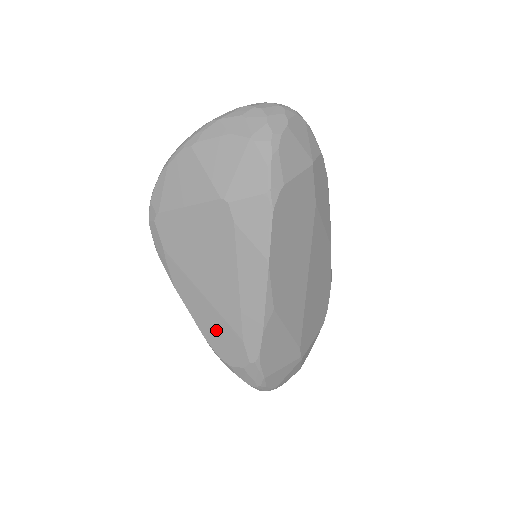
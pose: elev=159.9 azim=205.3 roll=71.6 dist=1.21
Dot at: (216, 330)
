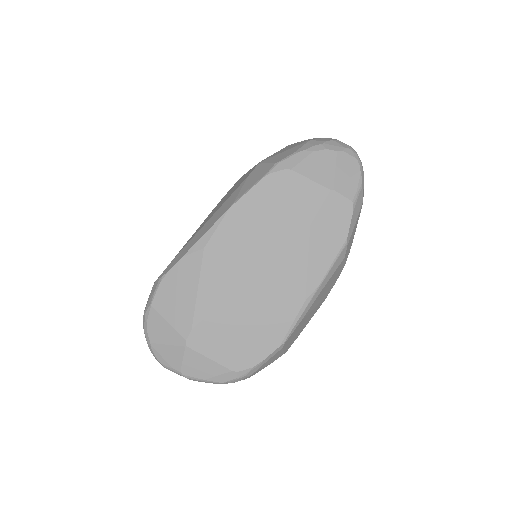
Dot at: occluded
